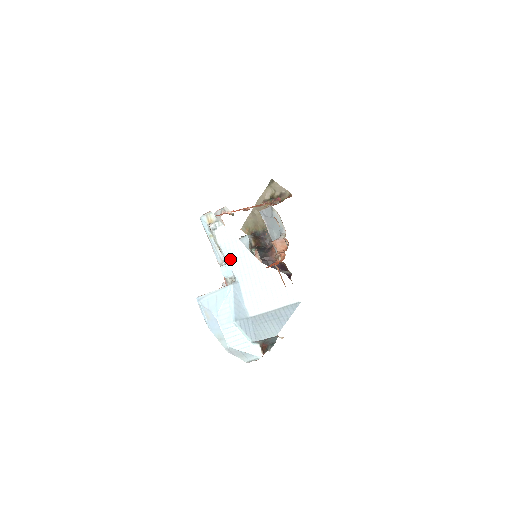
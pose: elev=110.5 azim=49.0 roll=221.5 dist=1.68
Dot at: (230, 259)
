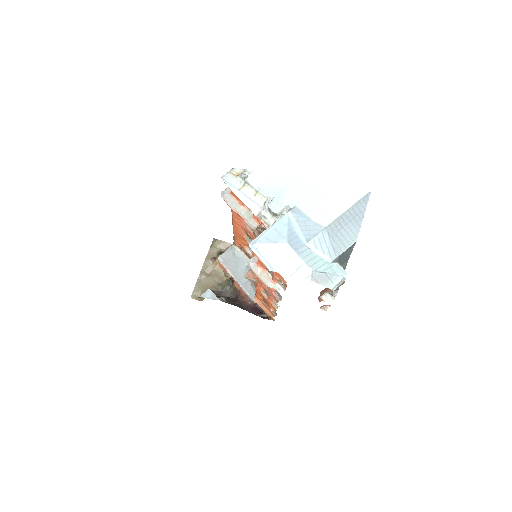
Dot at: (275, 193)
